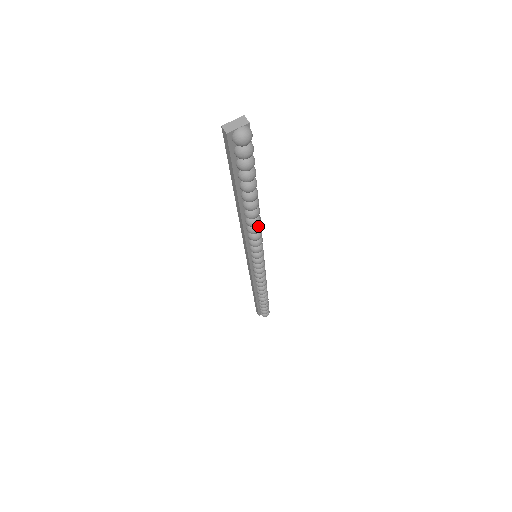
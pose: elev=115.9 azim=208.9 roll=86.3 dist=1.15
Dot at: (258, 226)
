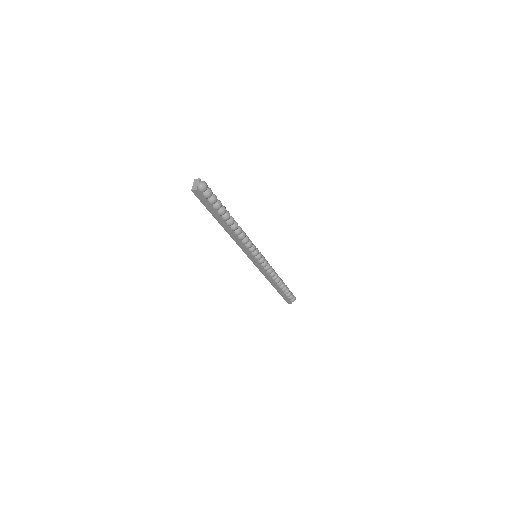
Dot at: (243, 232)
